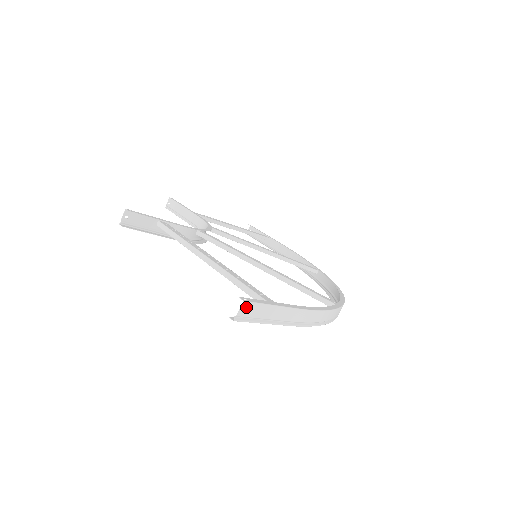
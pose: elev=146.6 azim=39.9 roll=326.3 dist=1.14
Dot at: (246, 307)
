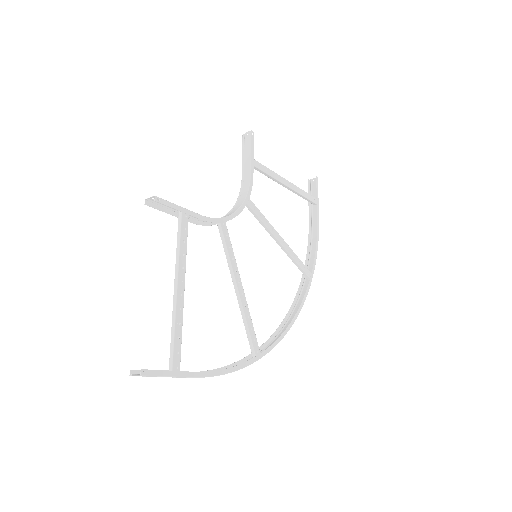
Dot at: occluded
